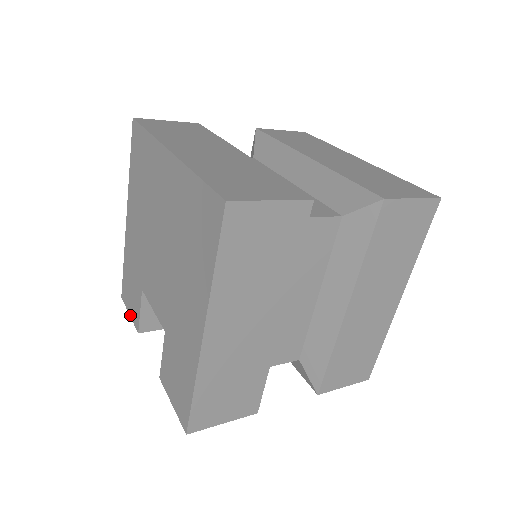
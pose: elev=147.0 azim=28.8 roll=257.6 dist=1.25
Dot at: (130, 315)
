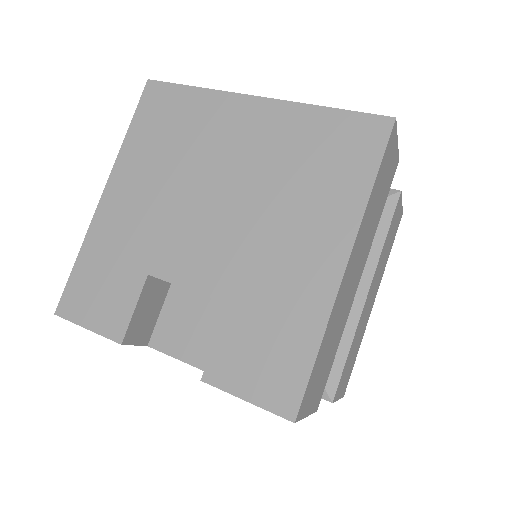
Dot at: (91, 328)
